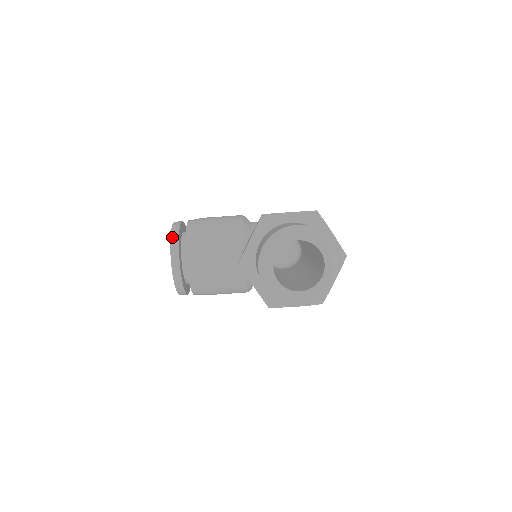
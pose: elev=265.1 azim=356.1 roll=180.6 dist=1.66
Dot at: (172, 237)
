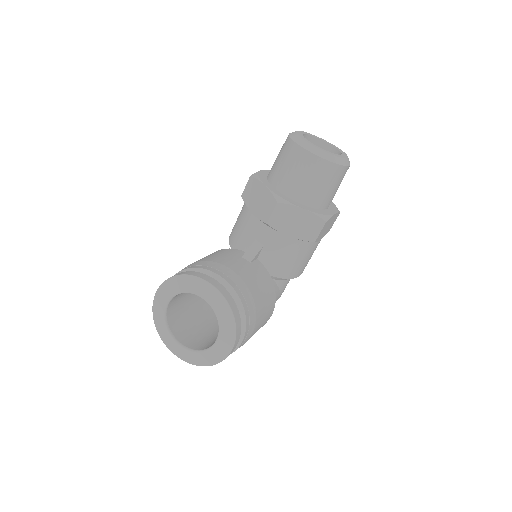
Dot at: (183, 274)
